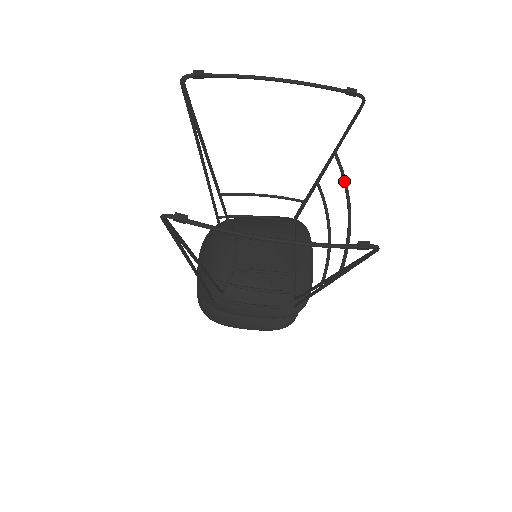
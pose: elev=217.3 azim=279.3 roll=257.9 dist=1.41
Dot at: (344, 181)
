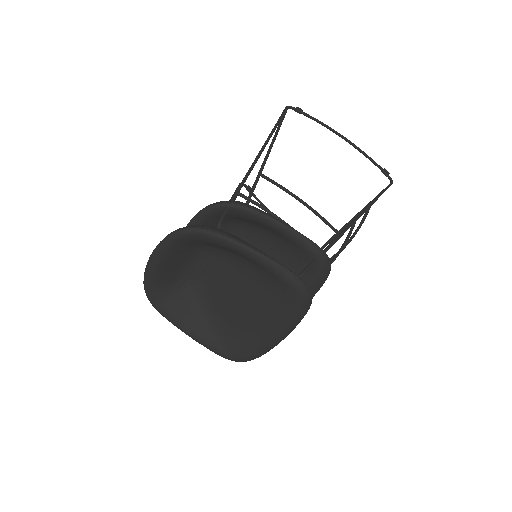
Dot at: occluded
